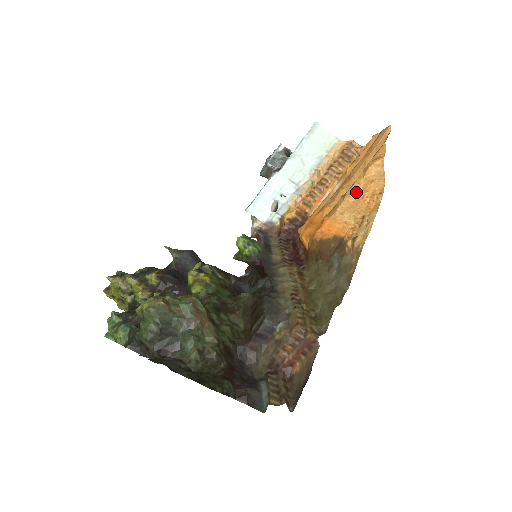
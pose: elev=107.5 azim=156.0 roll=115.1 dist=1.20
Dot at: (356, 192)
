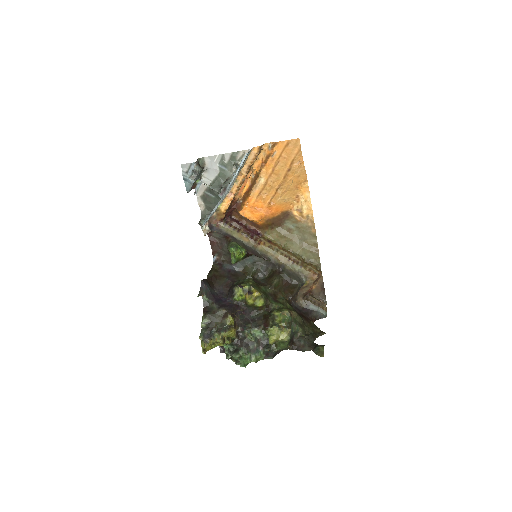
Dot at: (290, 185)
